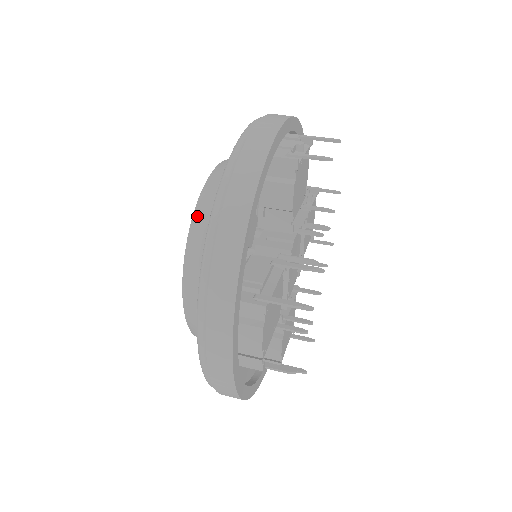
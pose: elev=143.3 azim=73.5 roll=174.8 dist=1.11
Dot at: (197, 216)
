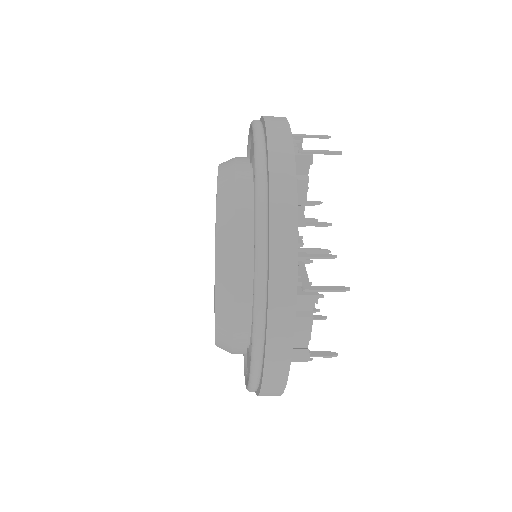
Dot at: (222, 221)
